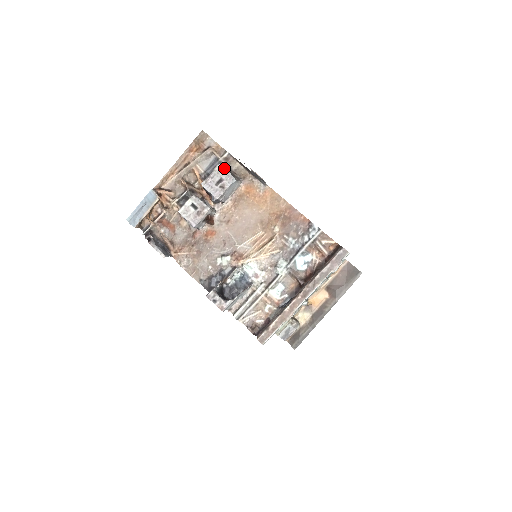
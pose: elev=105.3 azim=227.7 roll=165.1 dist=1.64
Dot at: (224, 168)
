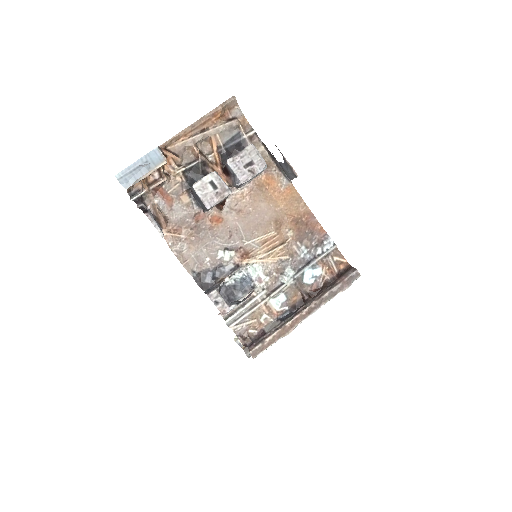
Dot at: (257, 150)
